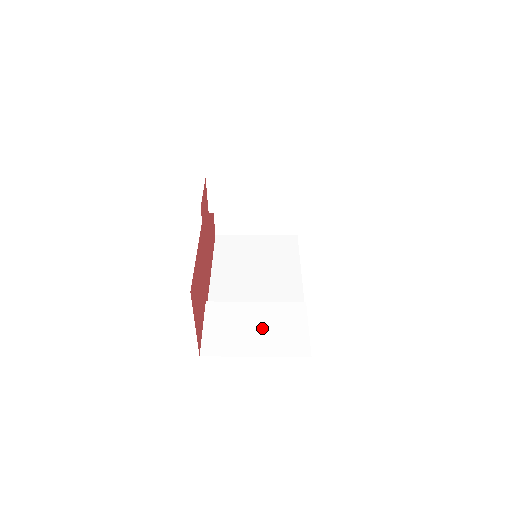
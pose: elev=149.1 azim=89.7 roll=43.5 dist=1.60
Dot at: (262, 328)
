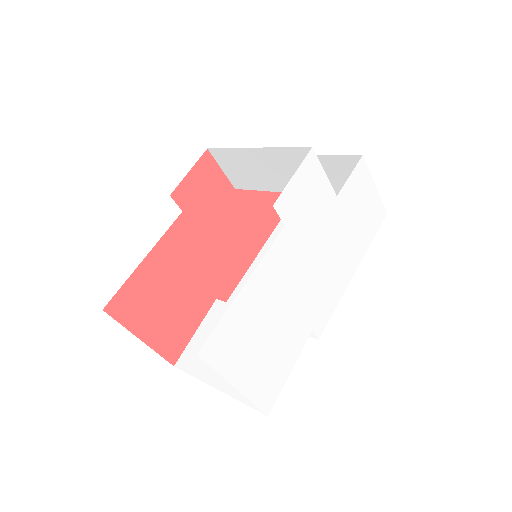
Dot at: occluded
